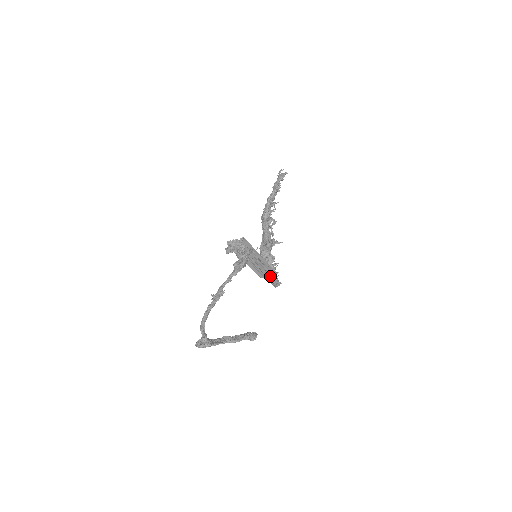
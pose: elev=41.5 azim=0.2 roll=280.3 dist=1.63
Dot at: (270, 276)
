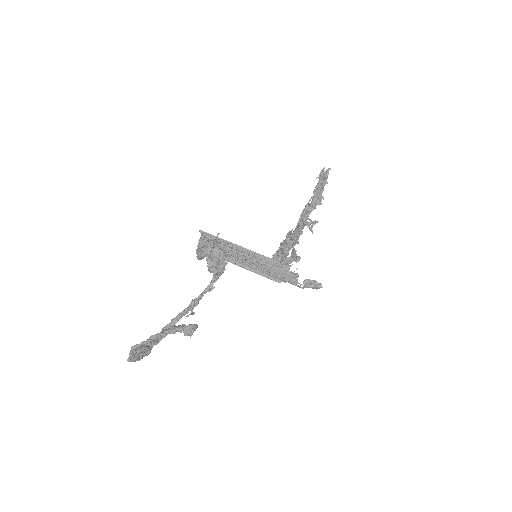
Dot at: (279, 272)
